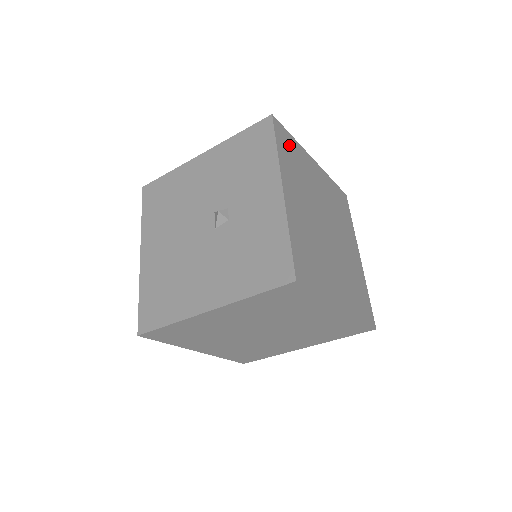
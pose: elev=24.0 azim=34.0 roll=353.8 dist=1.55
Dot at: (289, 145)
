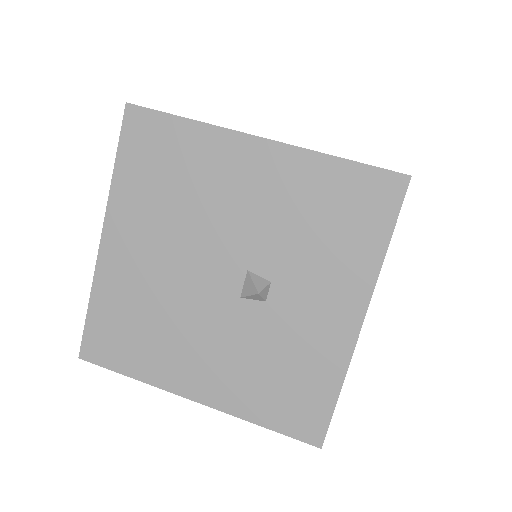
Dot at: occluded
